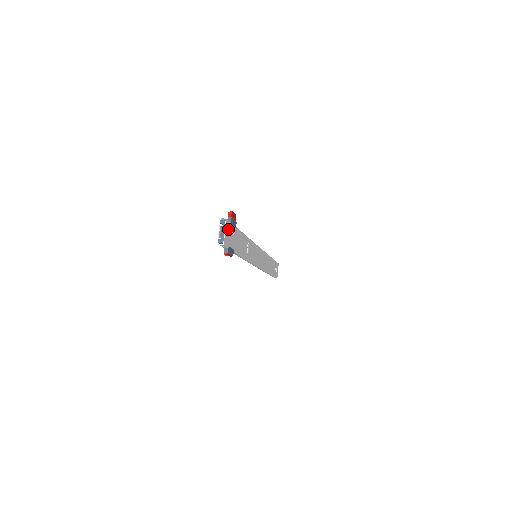
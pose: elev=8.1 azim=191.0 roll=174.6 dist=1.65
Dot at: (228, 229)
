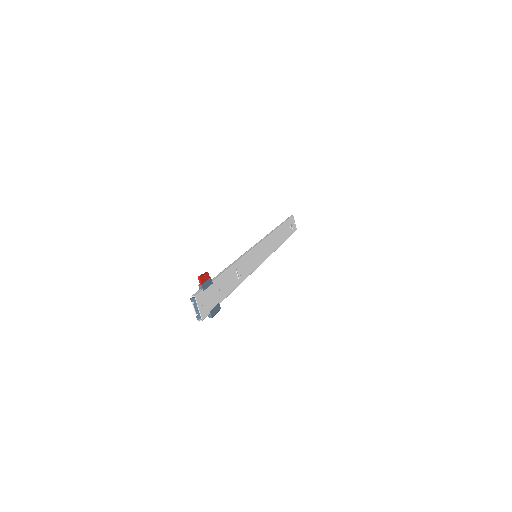
Dot at: (202, 300)
